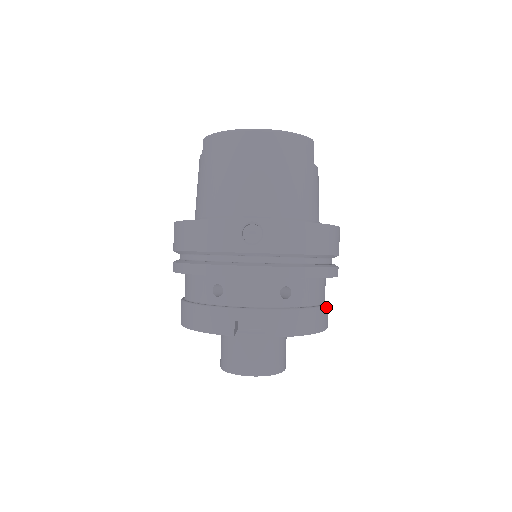
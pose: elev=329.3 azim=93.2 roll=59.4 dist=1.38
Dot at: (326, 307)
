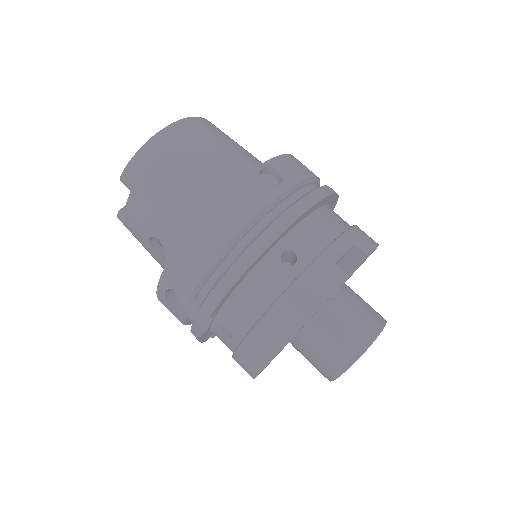
Dot at: occluded
